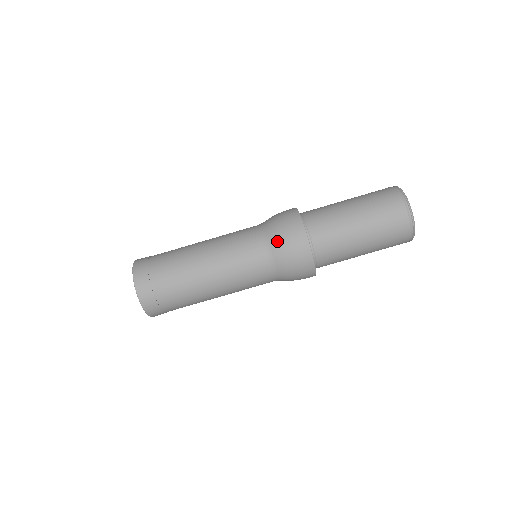
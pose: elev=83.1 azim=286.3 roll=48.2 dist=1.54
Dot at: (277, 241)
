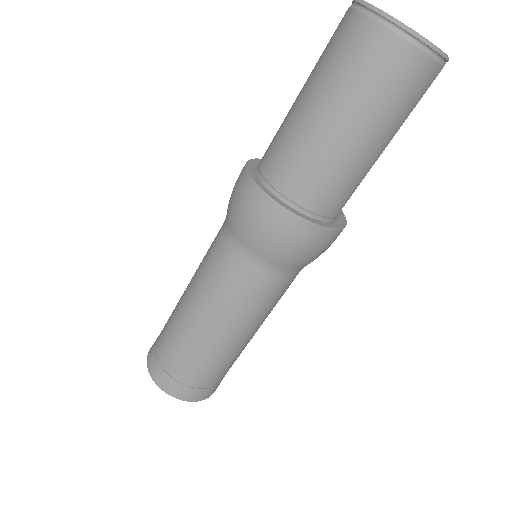
Dot at: (229, 213)
